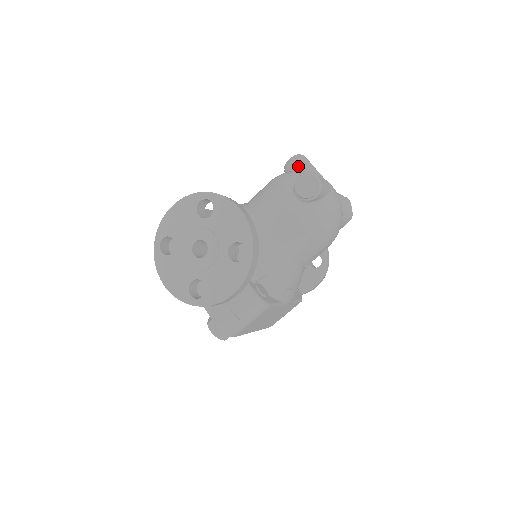
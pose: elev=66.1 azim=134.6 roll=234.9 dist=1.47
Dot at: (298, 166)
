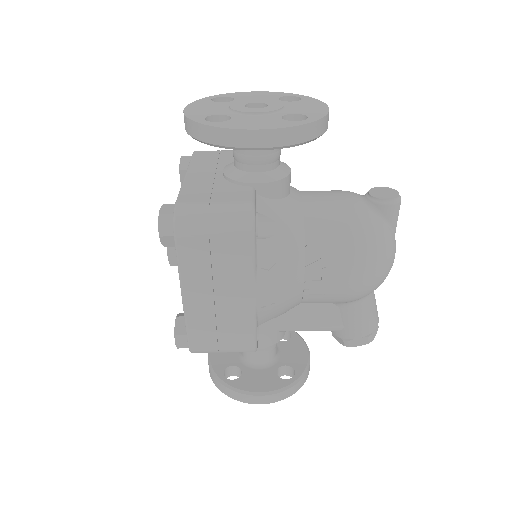
Dot at: occluded
